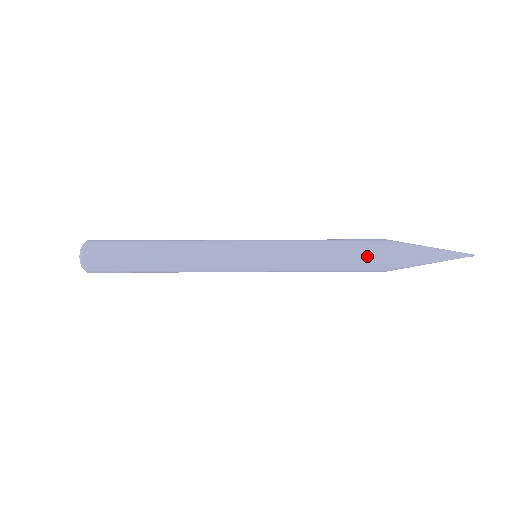
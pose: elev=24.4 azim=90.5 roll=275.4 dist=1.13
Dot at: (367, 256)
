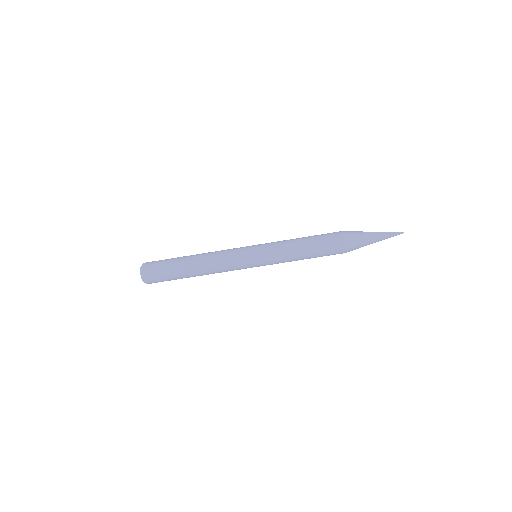
Dot at: (327, 234)
